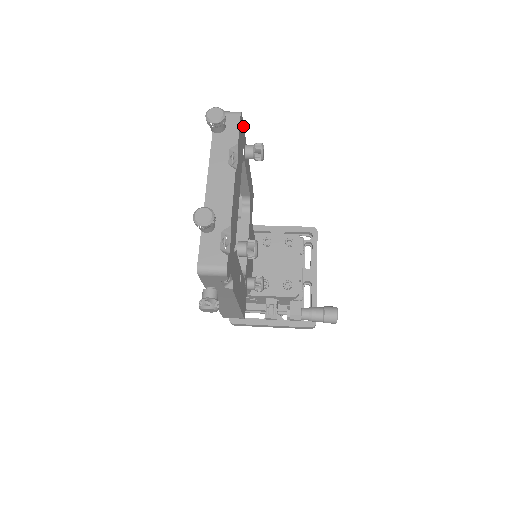
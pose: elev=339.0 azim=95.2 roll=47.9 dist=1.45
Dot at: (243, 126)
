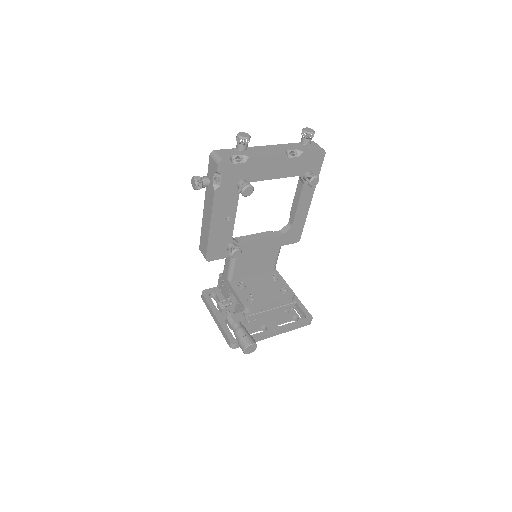
Dot at: (321, 165)
